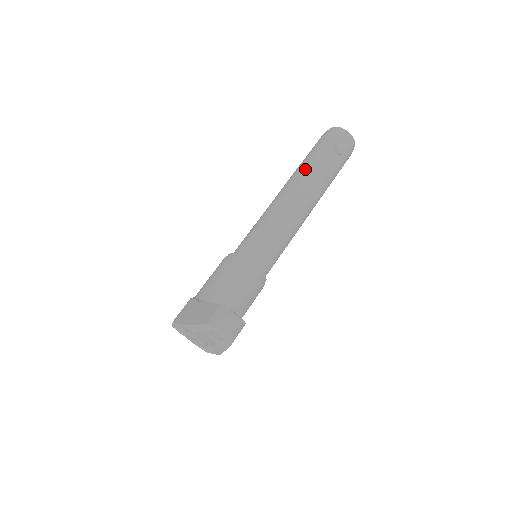
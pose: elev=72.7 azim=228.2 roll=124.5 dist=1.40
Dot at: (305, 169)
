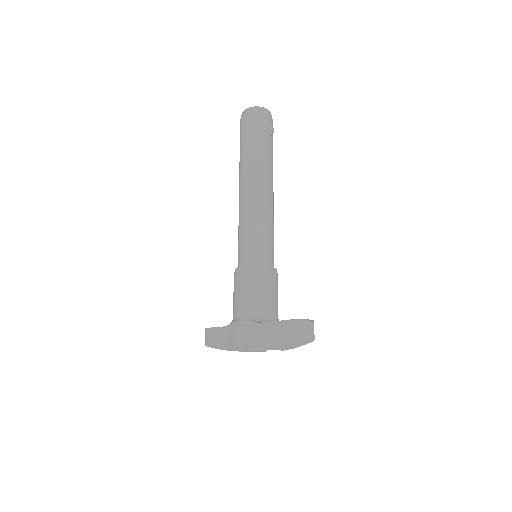
Dot at: (257, 160)
